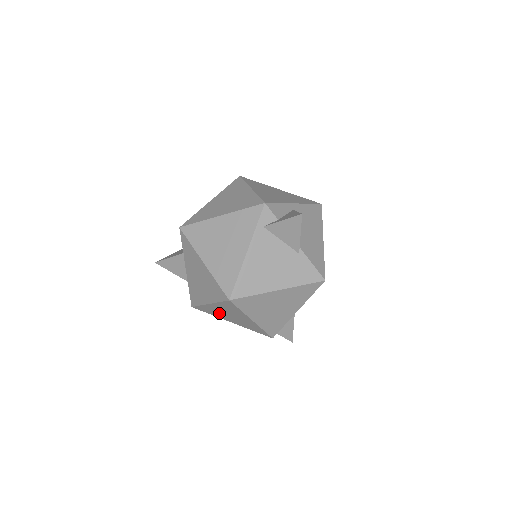
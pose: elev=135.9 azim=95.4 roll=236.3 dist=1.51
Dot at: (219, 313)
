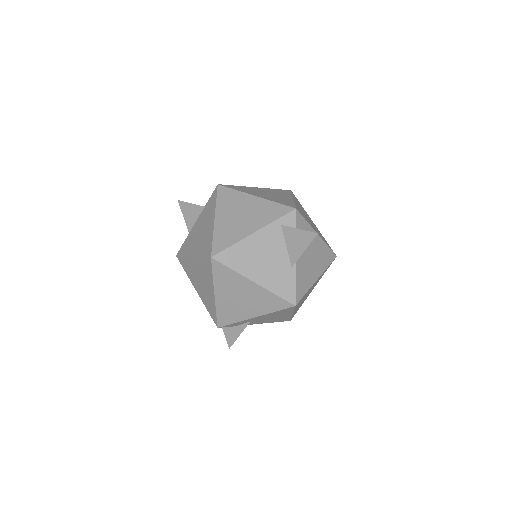
Dot at: (193, 273)
